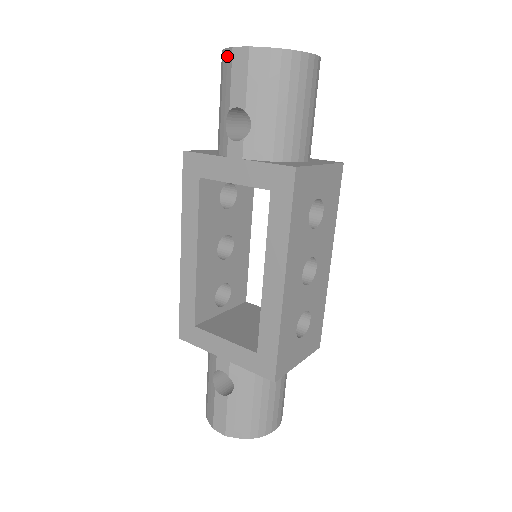
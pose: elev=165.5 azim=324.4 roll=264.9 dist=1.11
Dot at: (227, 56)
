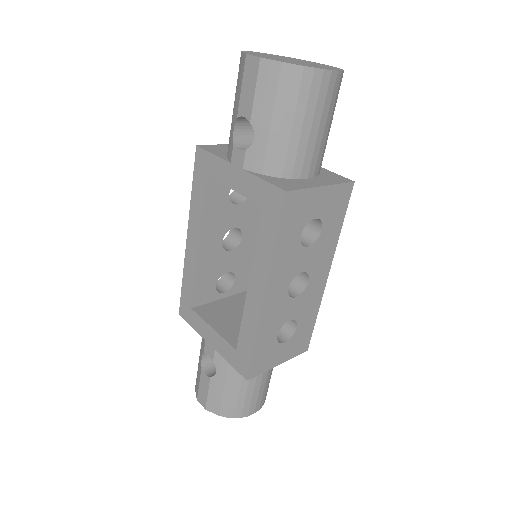
Dot at: (242, 61)
